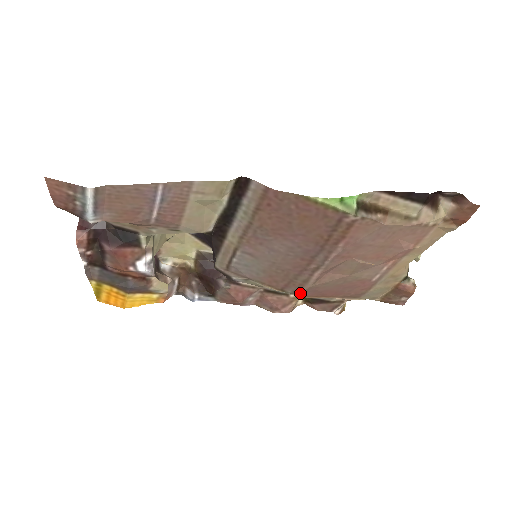
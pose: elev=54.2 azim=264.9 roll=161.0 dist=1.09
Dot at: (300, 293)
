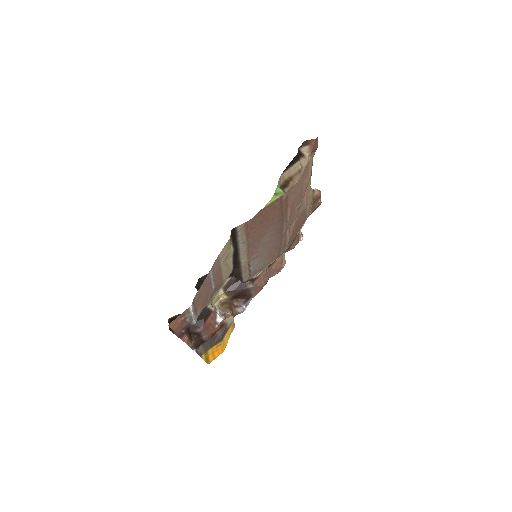
Dot at: (286, 249)
